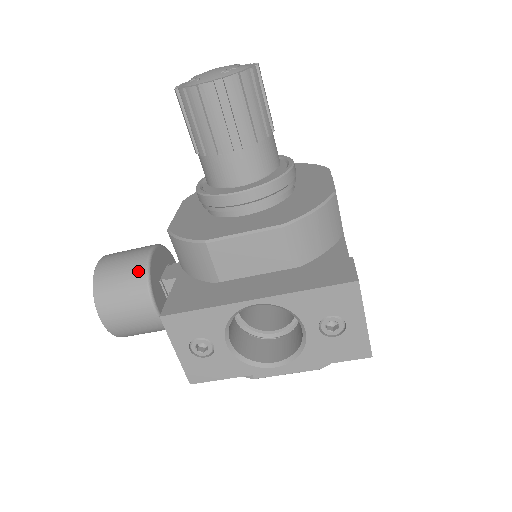
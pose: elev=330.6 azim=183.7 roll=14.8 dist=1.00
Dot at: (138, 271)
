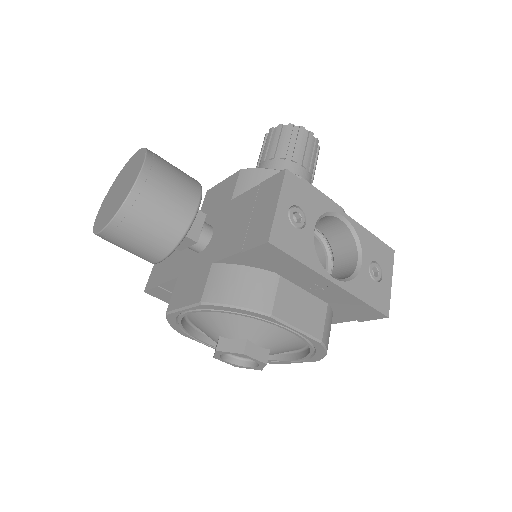
Dot at: occluded
